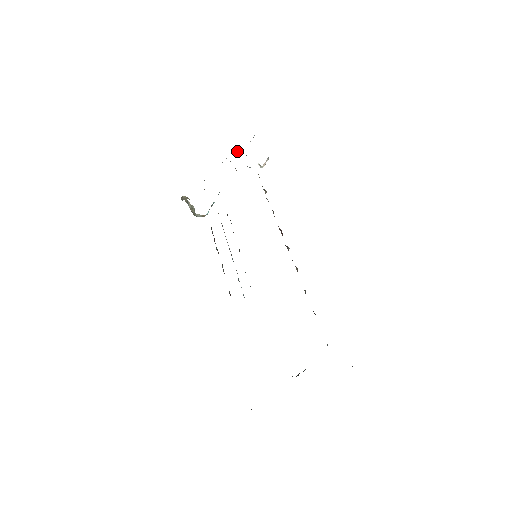
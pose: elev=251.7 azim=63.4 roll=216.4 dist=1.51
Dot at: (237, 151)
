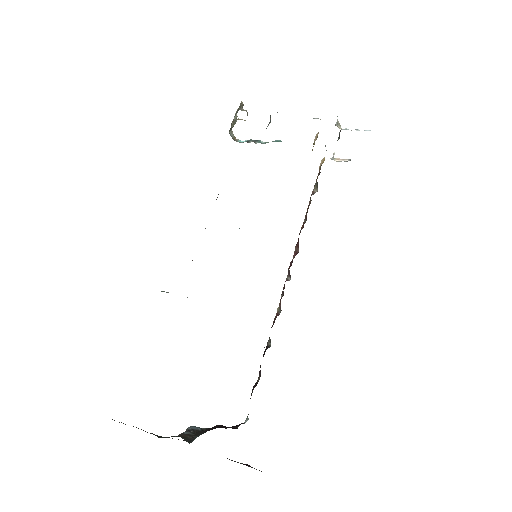
Dot at: (340, 127)
